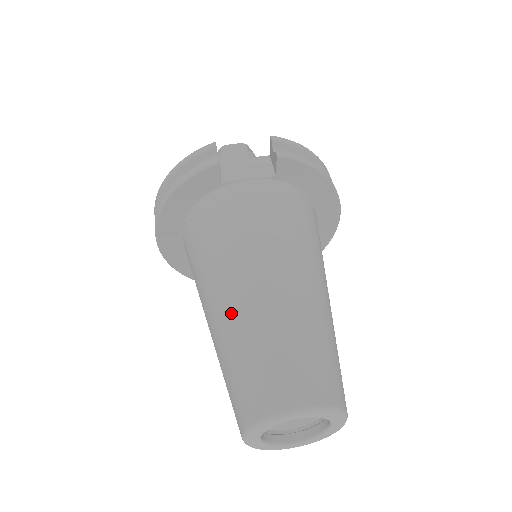
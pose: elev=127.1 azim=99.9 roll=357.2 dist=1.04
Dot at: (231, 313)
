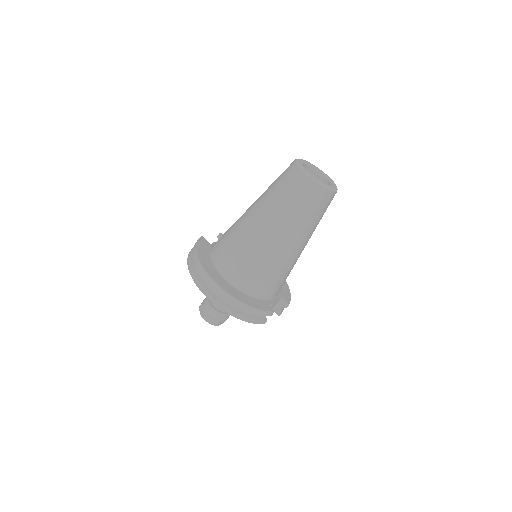
Dot at: (258, 202)
